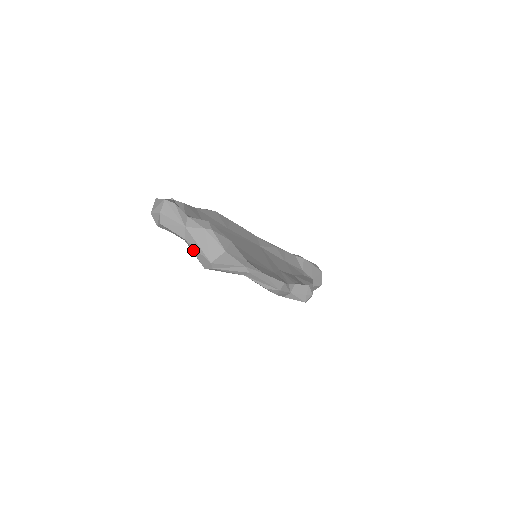
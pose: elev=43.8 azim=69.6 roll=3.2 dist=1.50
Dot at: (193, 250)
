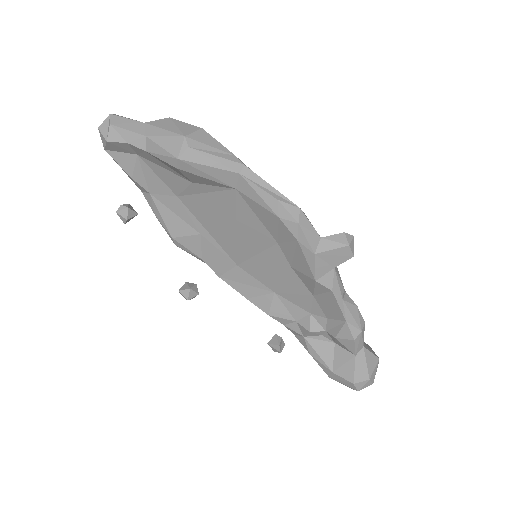
Dot at: (158, 142)
